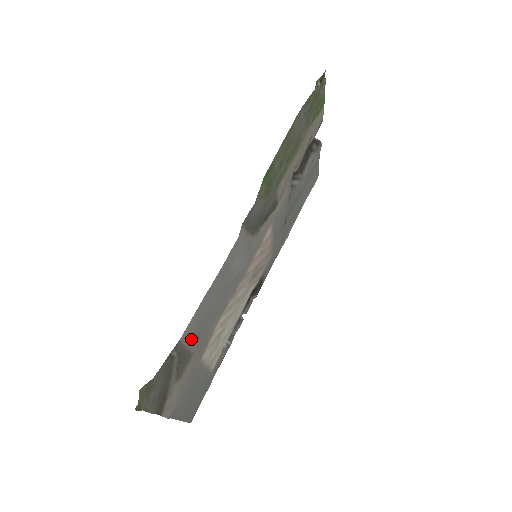
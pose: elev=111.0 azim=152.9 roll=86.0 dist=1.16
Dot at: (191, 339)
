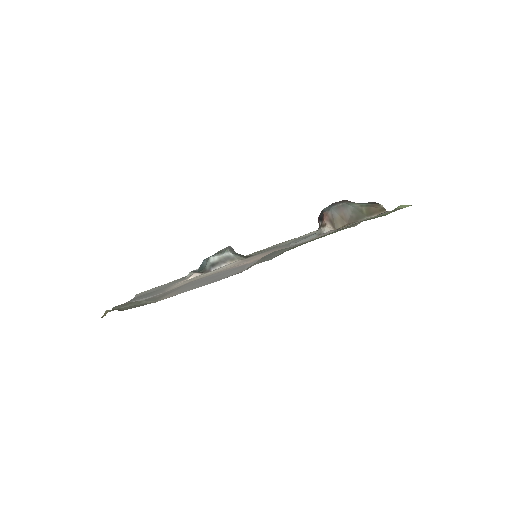
Dot at: (165, 295)
